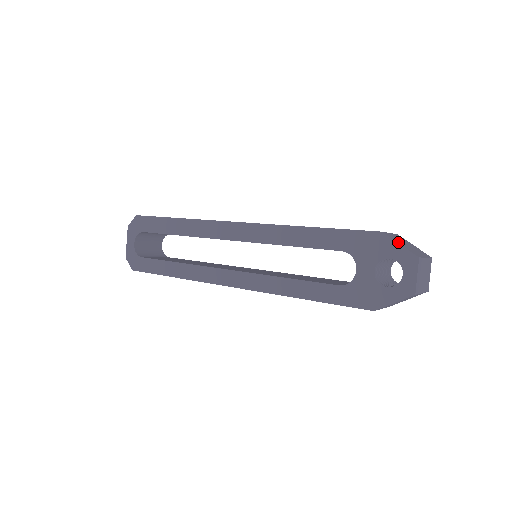
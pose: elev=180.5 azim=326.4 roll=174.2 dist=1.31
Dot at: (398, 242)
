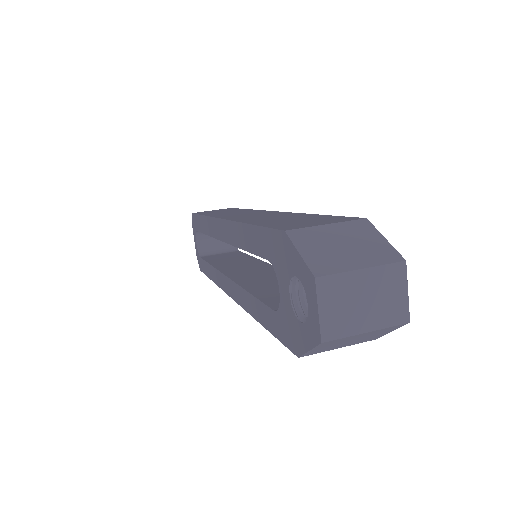
Dot at: (303, 247)
